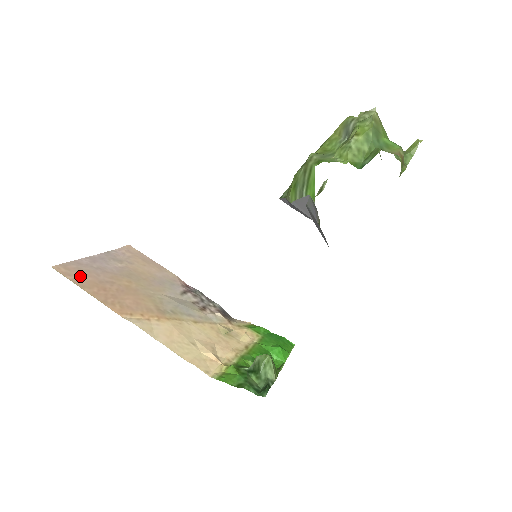
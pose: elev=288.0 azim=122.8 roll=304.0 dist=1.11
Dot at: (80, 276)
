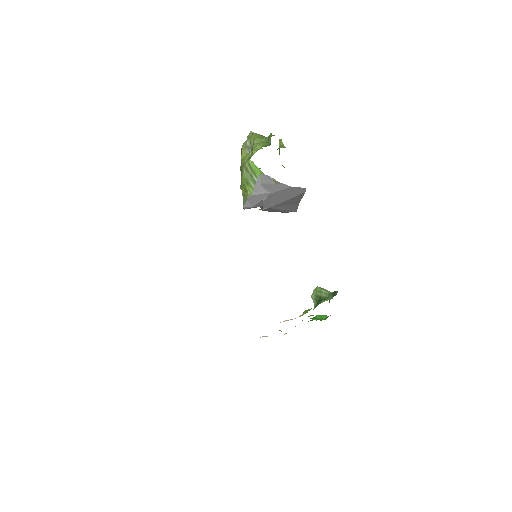
Dot at: occluded
